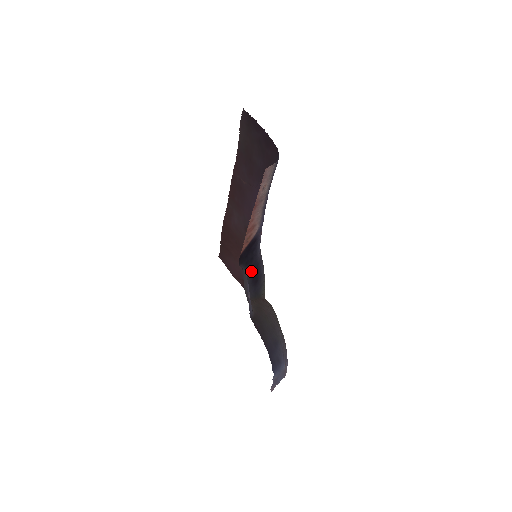
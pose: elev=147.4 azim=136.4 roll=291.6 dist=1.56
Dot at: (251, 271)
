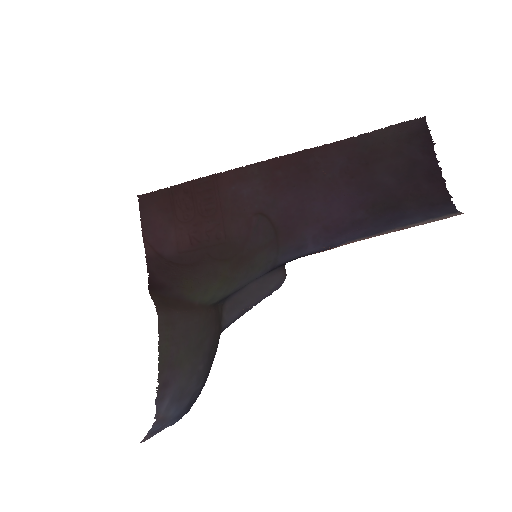
Dot at: occluded
